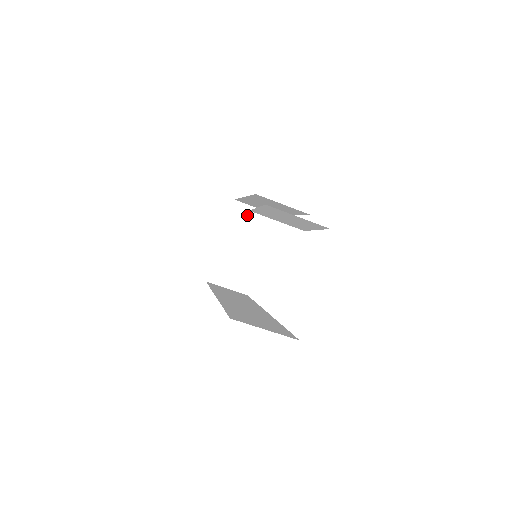
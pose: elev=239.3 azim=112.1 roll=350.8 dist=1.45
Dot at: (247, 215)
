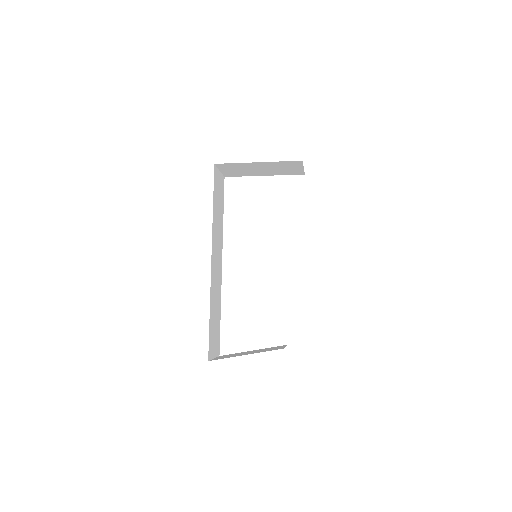
Dot at: (293, 167)
